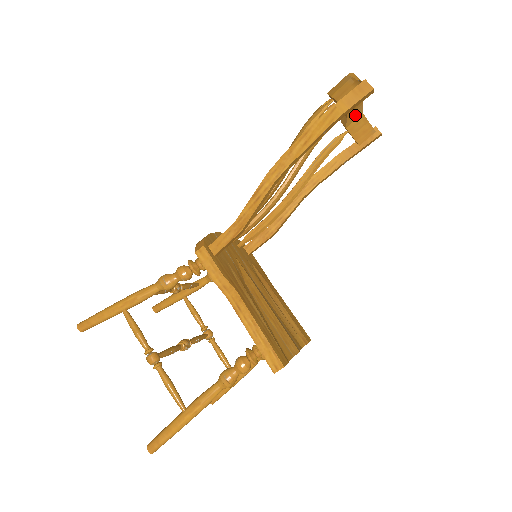
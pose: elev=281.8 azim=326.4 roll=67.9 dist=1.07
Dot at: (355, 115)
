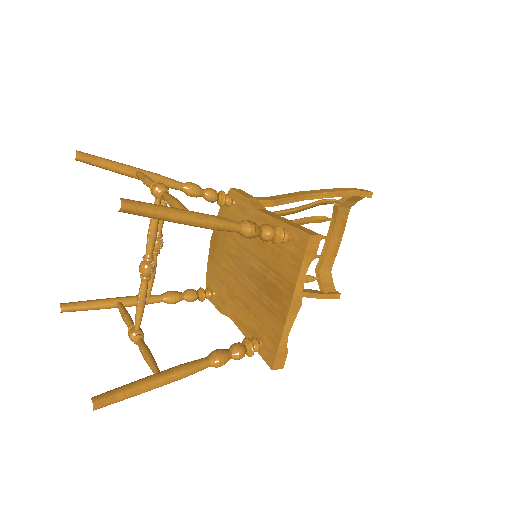
Dot at: (327, 267)
